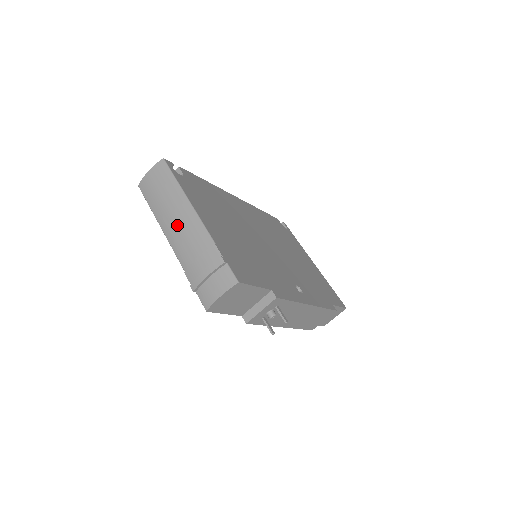
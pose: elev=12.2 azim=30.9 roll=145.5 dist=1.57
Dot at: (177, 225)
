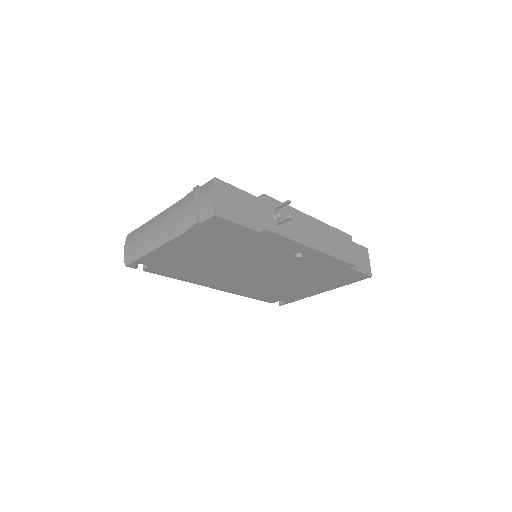
Dot at: (160, 228)
